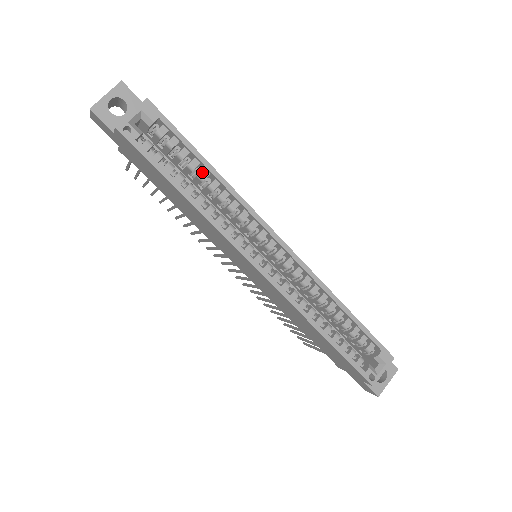
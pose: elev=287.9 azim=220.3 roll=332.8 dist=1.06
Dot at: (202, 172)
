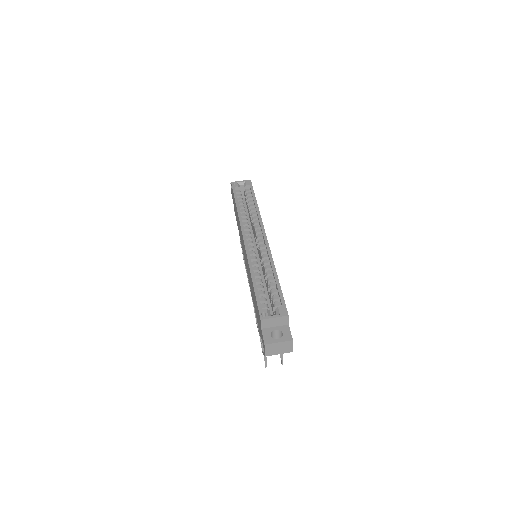
Dot at: (252, 204)
